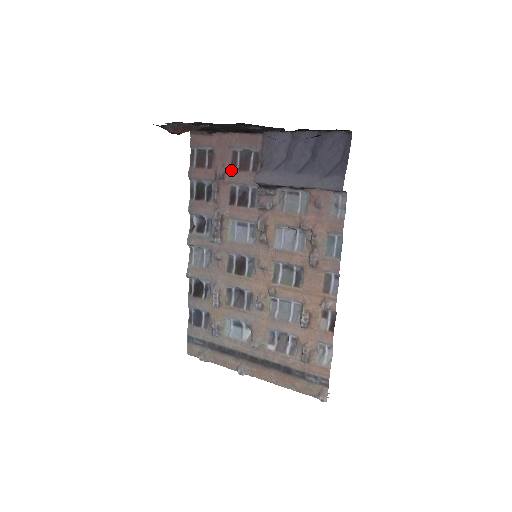
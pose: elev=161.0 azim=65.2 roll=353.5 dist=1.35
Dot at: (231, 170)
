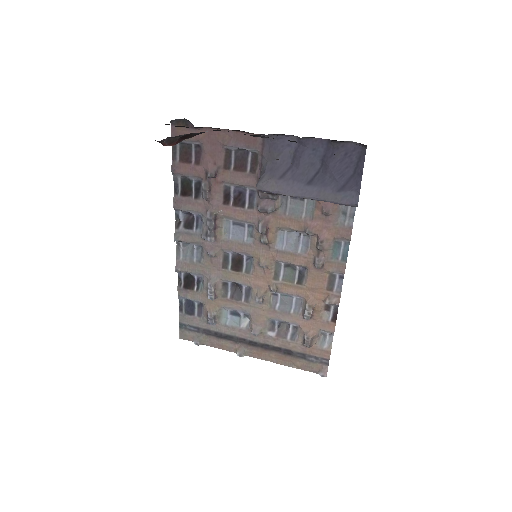
Dot at: (225, 169)
